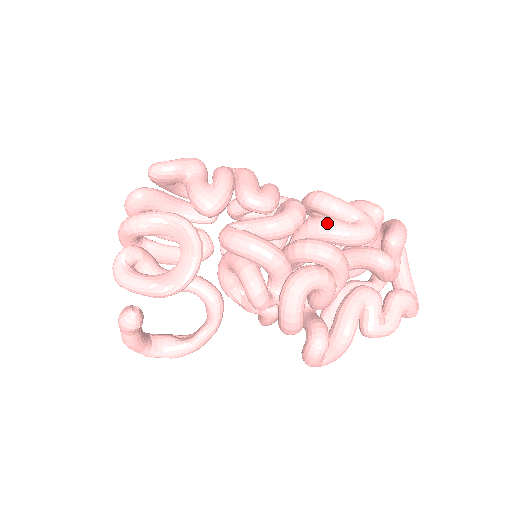
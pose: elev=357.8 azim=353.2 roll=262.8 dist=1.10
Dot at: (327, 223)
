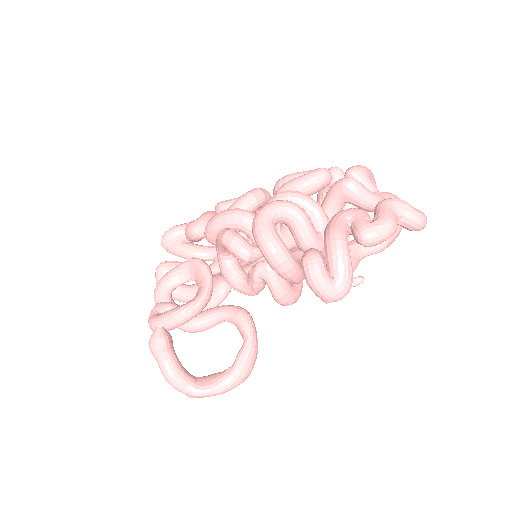
Dot at: (283, 185)
